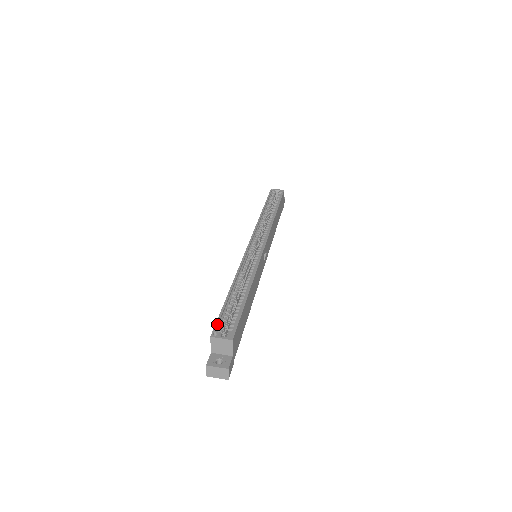
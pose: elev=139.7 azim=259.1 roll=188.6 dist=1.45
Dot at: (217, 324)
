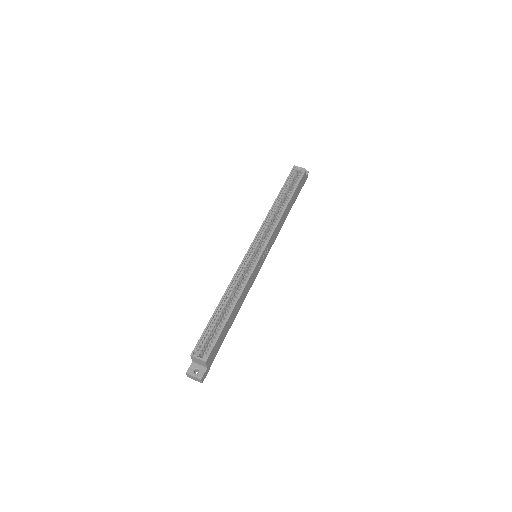
Dot at: (198, 343)
